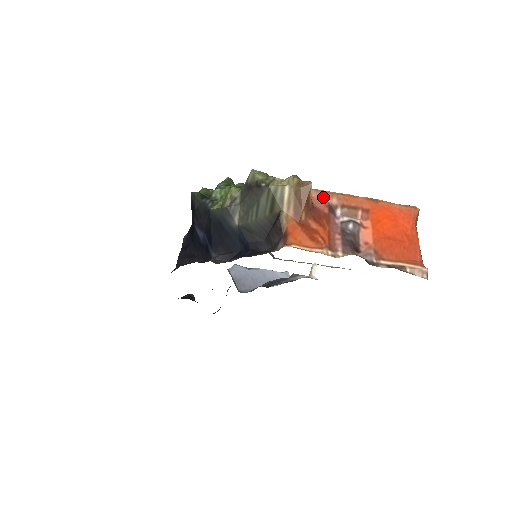
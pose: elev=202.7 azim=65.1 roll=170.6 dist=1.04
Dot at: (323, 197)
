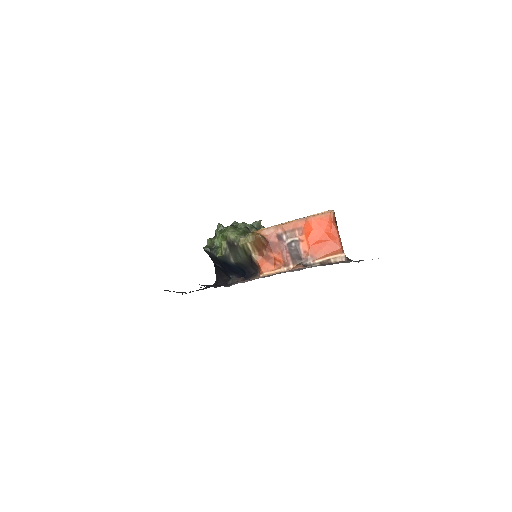
Dot at: (272, 232)
